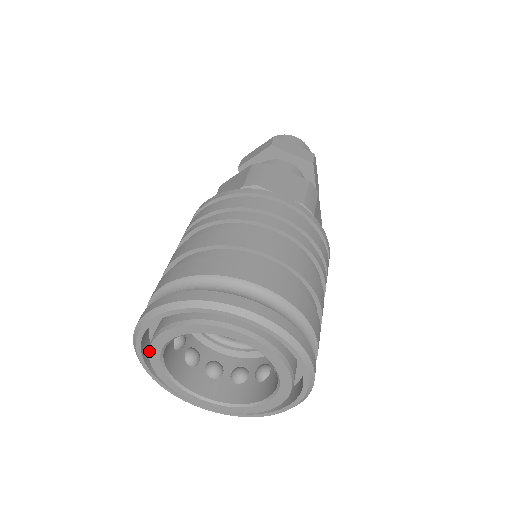
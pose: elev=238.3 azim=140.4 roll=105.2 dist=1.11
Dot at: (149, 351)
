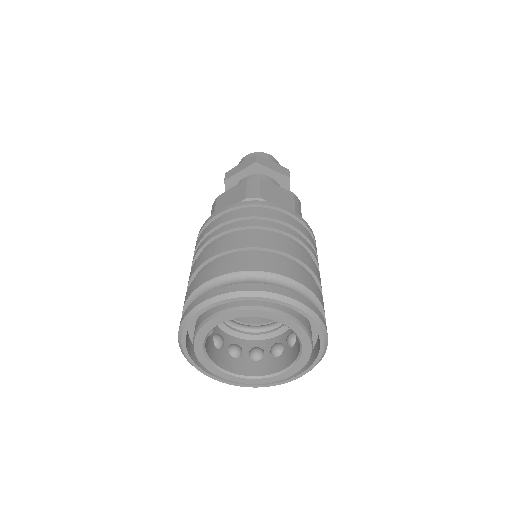
Dot at: occluded
